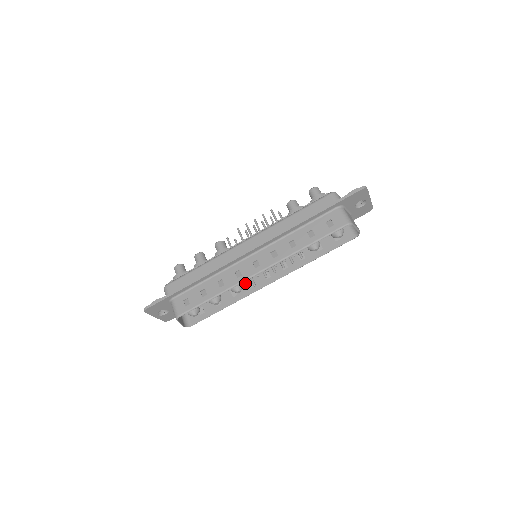
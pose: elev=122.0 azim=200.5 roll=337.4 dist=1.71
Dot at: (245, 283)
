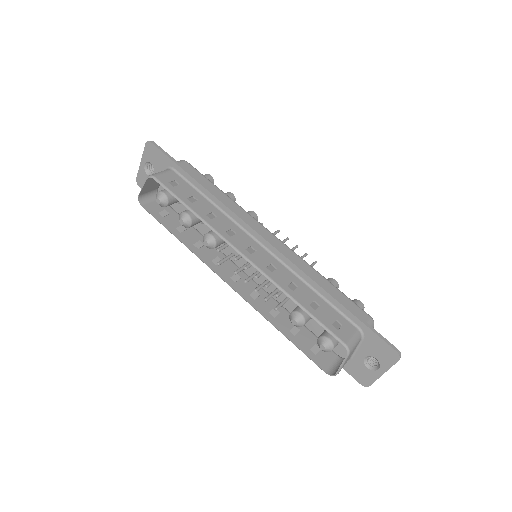
Dot at: (220, 248)
